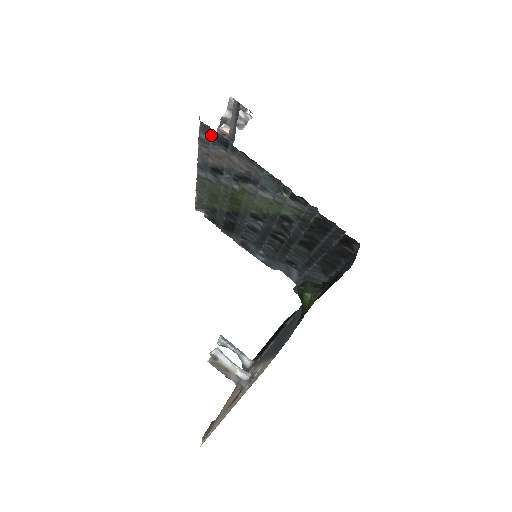
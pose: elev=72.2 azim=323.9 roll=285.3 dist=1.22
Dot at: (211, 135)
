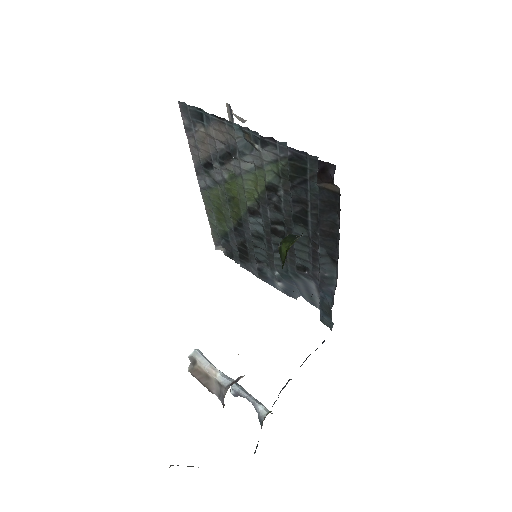
Dot at: (189, 113)
